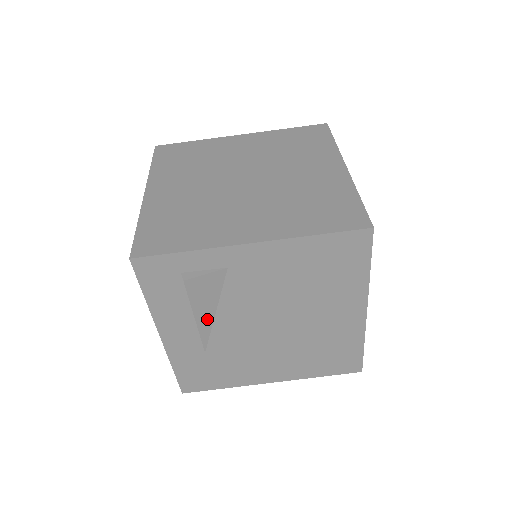
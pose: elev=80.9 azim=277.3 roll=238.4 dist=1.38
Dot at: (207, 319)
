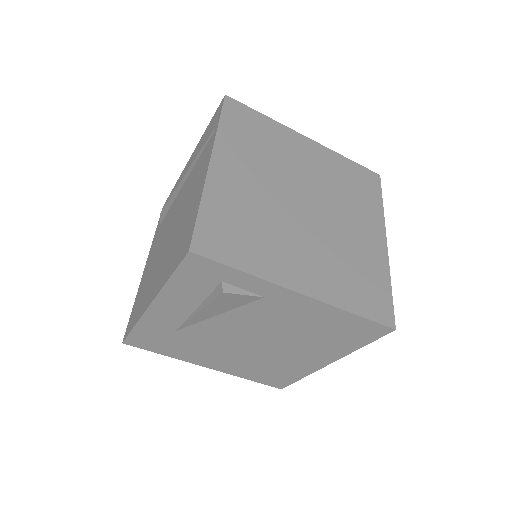
Dot at: (206, 316)
